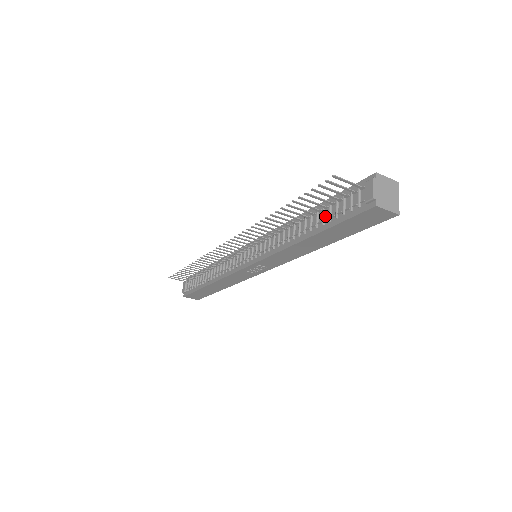
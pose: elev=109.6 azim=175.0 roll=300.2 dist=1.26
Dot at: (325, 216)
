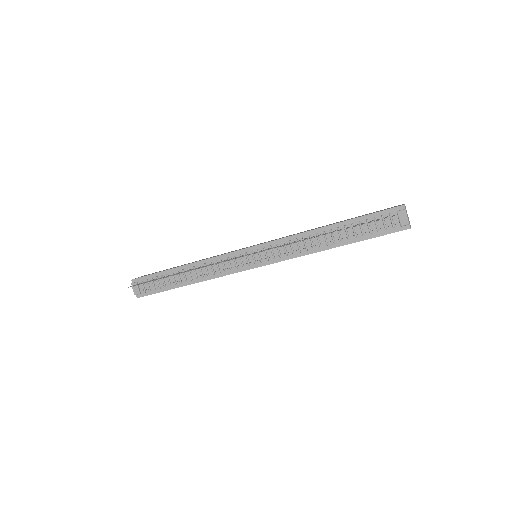
Dot at: (356, 231)
